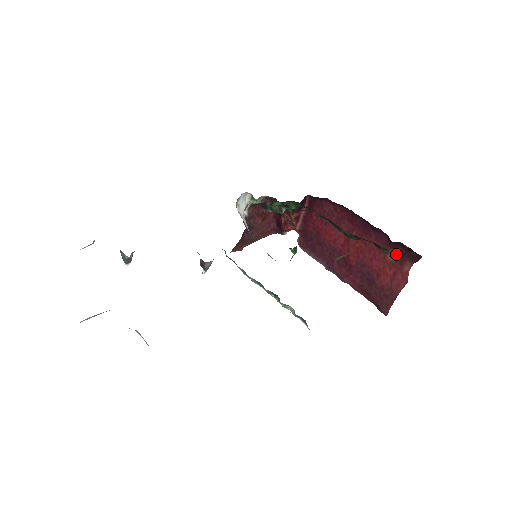
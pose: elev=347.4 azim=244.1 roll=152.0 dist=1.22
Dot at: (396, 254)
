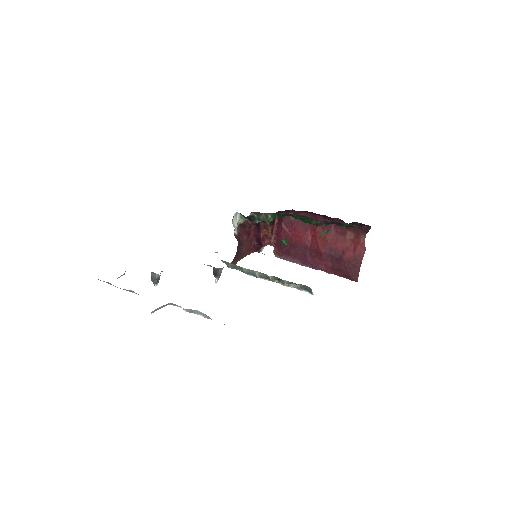
Dot at: (352, 232)
